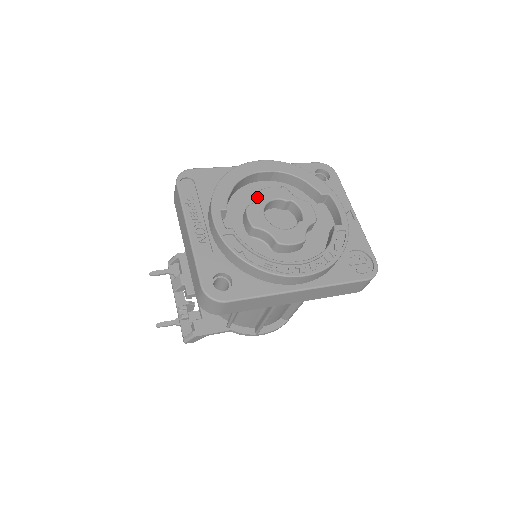
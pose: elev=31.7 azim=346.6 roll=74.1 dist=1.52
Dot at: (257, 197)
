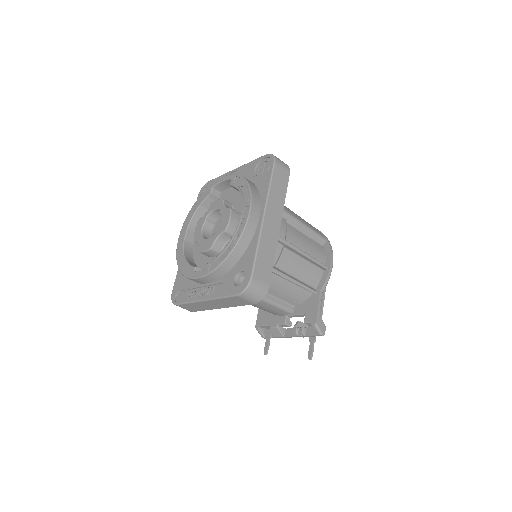
Dot at: occluded
